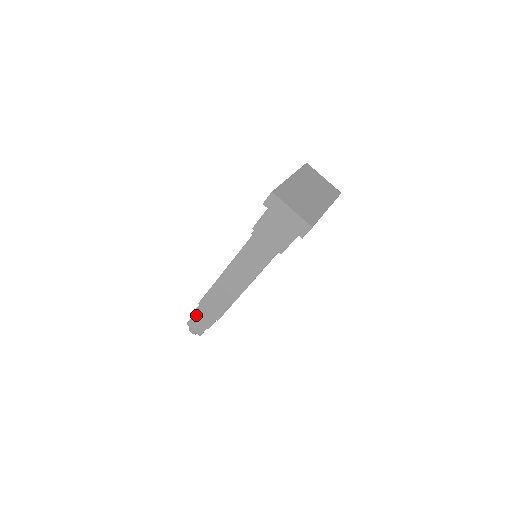
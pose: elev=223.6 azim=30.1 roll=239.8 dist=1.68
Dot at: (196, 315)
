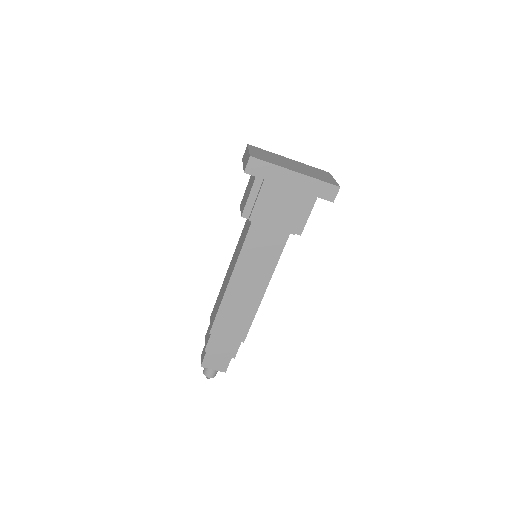
Dot at: (206, 335)
